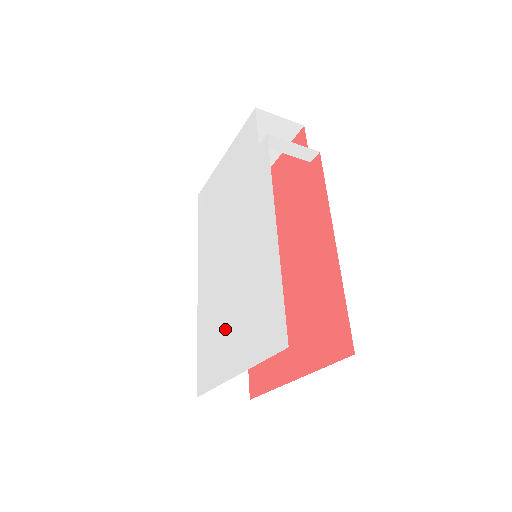
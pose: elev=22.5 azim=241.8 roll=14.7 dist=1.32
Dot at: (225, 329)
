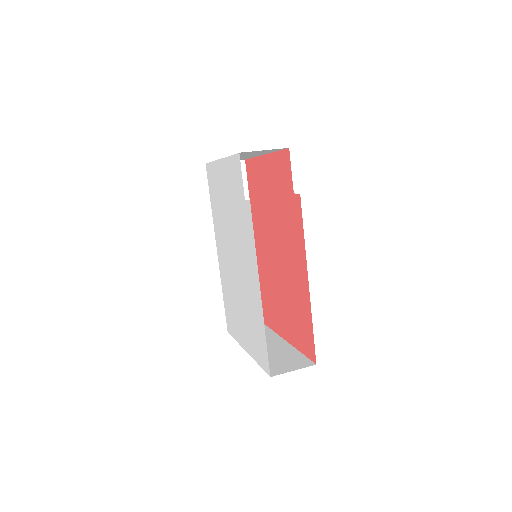
Dot at: (238, 314)
